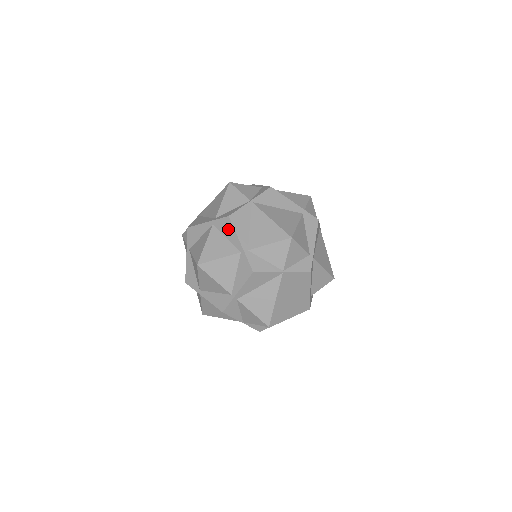
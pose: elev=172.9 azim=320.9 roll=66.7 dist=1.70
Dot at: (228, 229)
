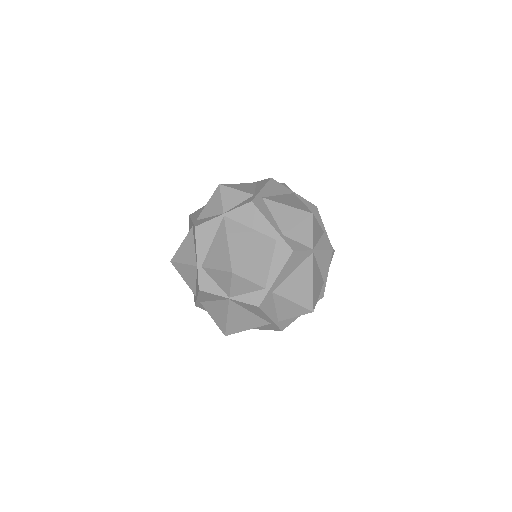
Dot at: occluded
